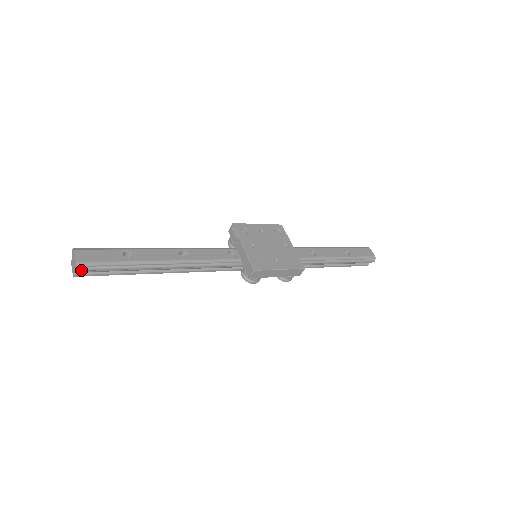
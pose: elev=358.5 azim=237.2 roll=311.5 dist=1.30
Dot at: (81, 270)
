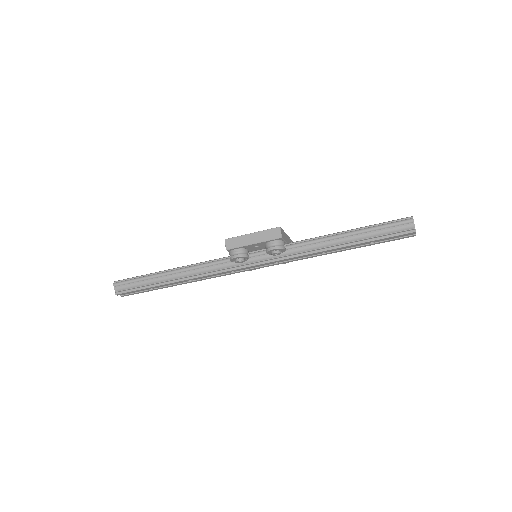
Dot at: (116, 284)
